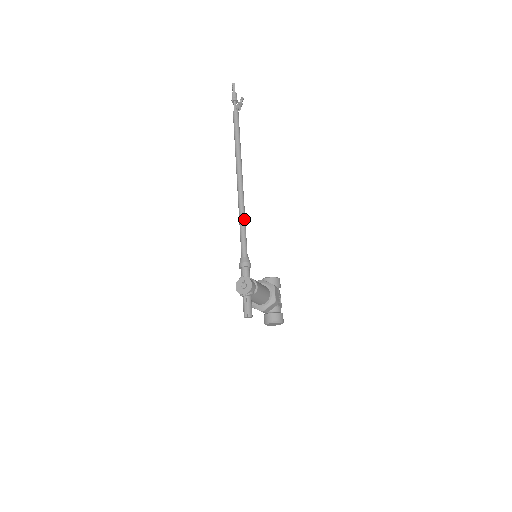
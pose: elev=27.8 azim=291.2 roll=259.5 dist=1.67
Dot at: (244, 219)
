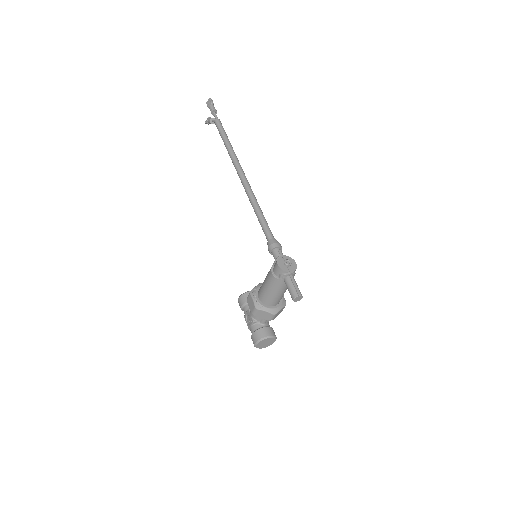
Dot at: (259, 206)
